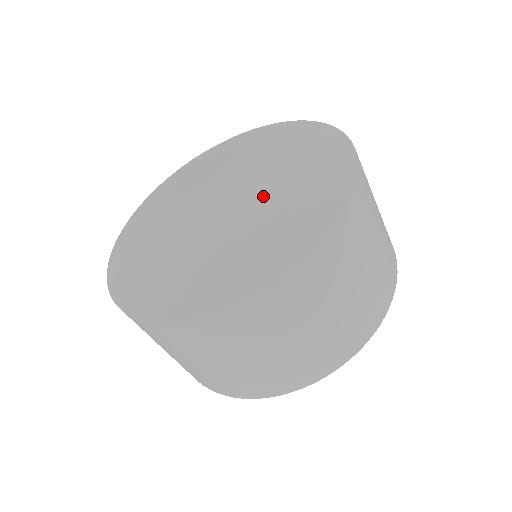
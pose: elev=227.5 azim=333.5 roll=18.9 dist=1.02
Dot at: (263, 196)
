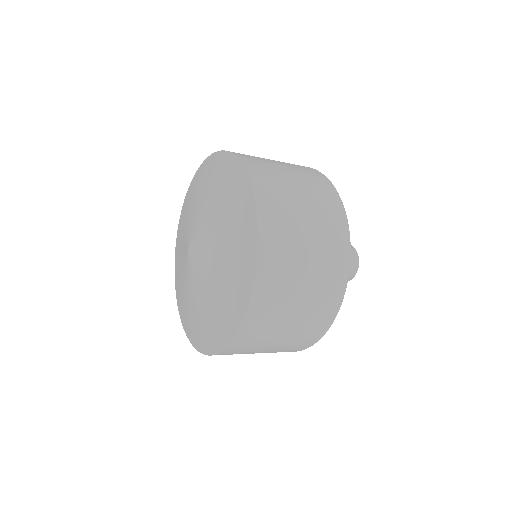
Dot at: (217, 244)
